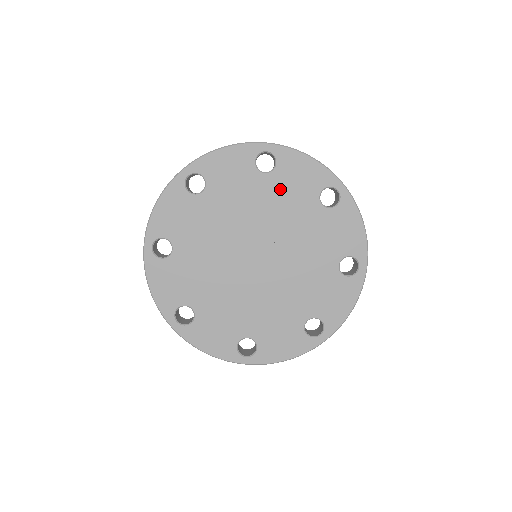
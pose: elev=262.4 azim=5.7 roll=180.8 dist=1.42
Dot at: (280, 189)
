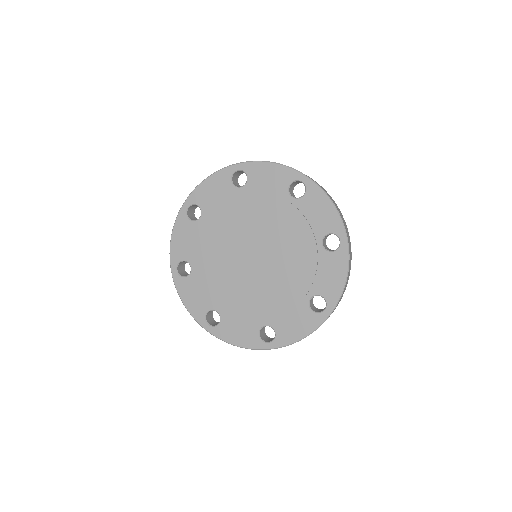
Dot at: (215, 212)
